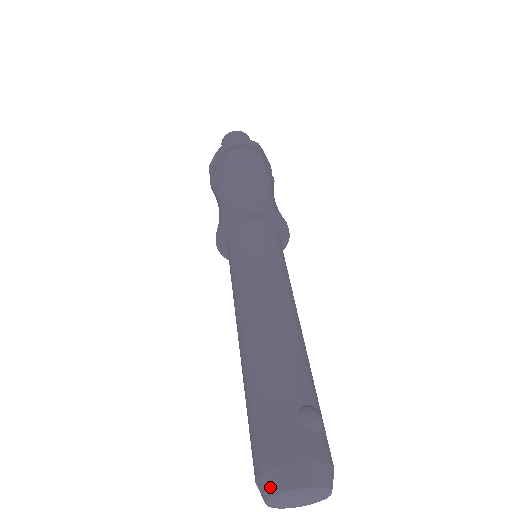
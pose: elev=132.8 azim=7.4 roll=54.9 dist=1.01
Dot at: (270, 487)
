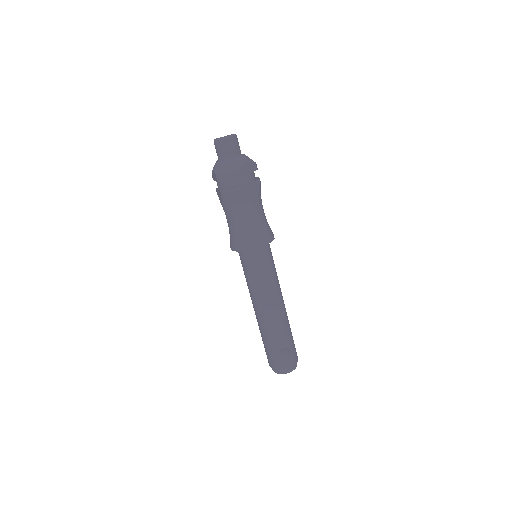
Dot at: (273, 370)
